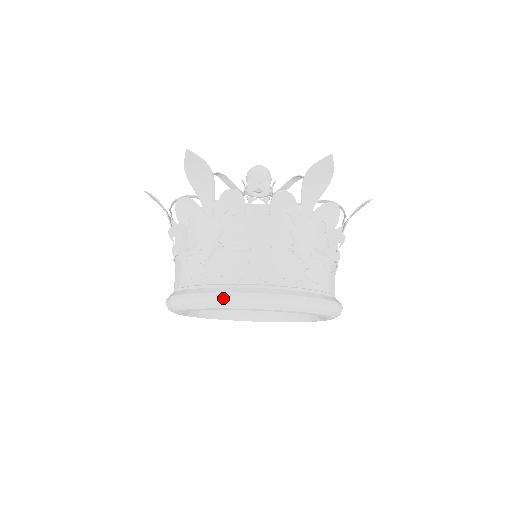
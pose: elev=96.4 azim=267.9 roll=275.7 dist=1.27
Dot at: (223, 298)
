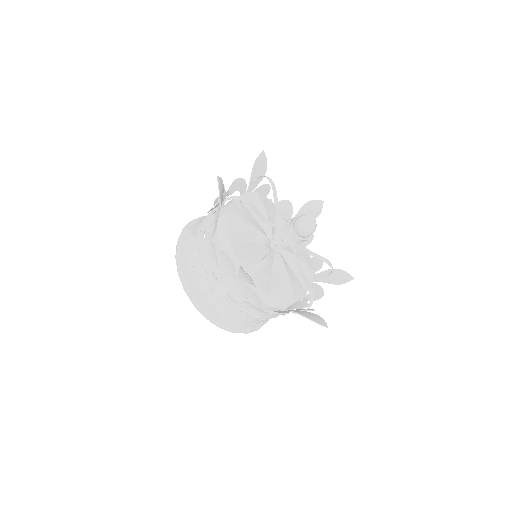
Dot at: (206, 317)
